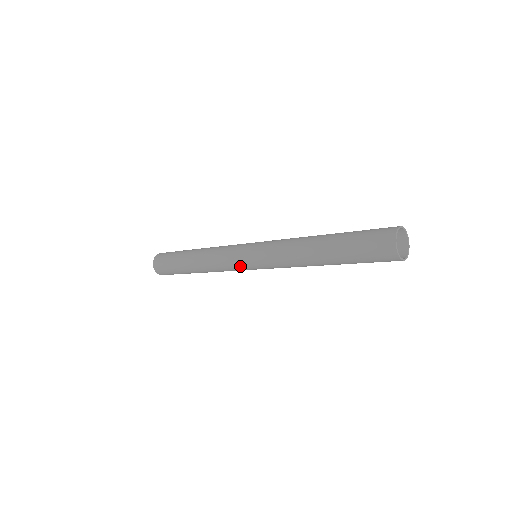
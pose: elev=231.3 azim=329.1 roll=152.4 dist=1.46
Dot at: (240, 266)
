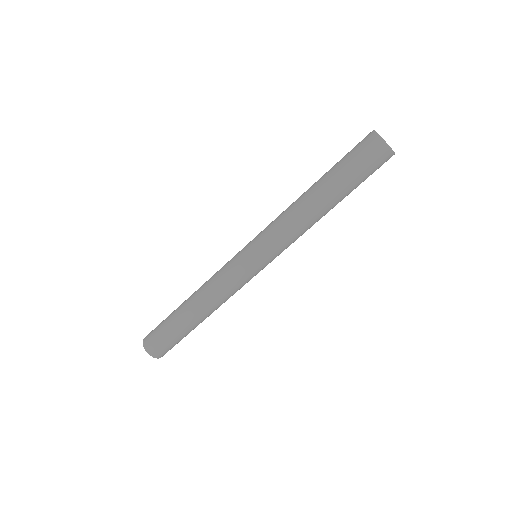
Dot at: (249, 274)
